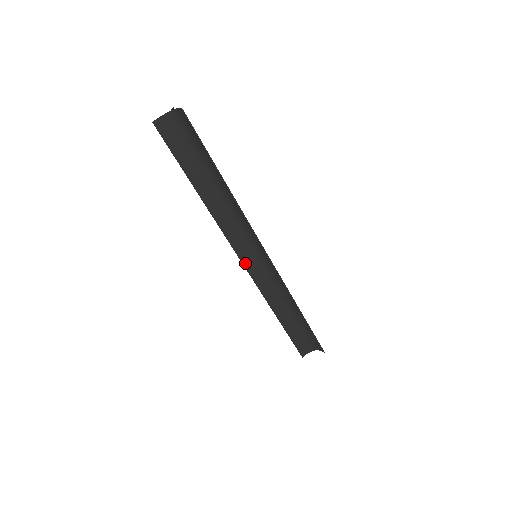
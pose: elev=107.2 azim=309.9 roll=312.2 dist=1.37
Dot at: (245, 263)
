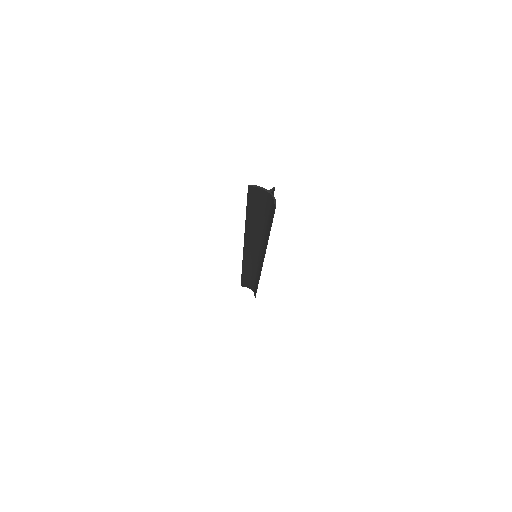
Dot at: (245, 252)
